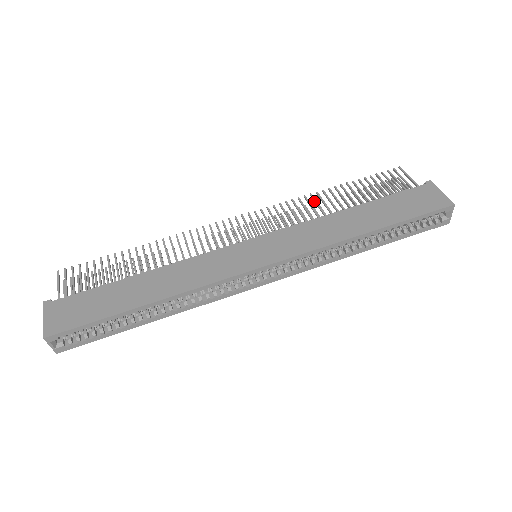
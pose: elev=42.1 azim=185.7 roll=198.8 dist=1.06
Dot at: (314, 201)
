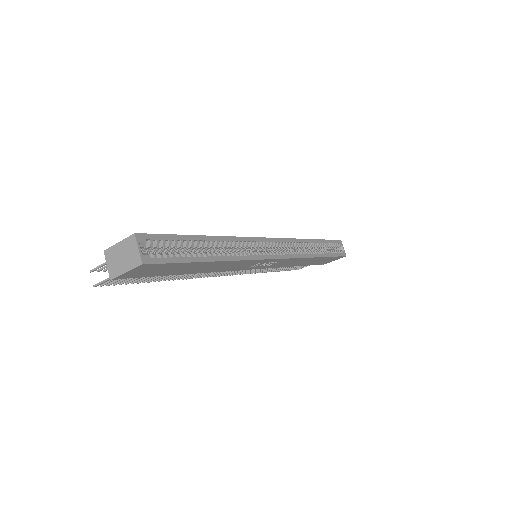
Dot at: occluded
